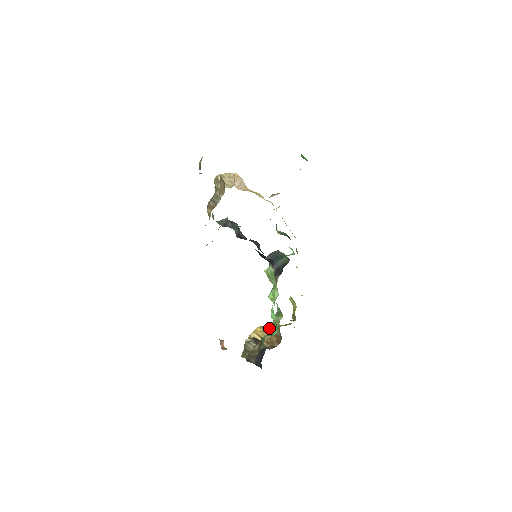
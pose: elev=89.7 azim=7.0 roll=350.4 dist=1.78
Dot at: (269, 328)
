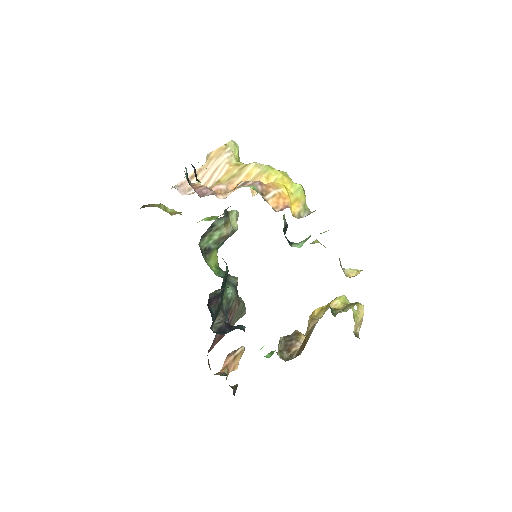
Dot at: (316, 318)
